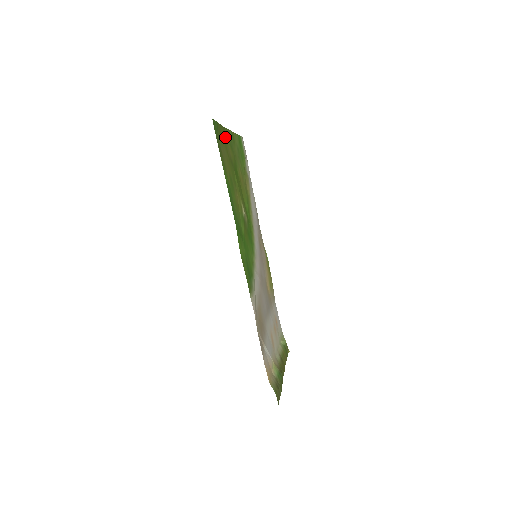
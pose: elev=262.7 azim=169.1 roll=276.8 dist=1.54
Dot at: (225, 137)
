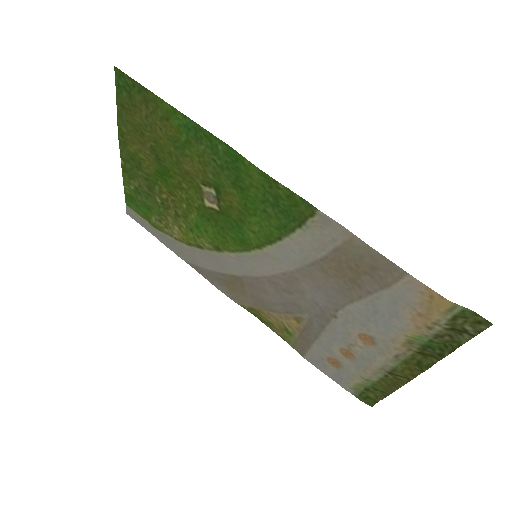
Dot at: (128, 135)
